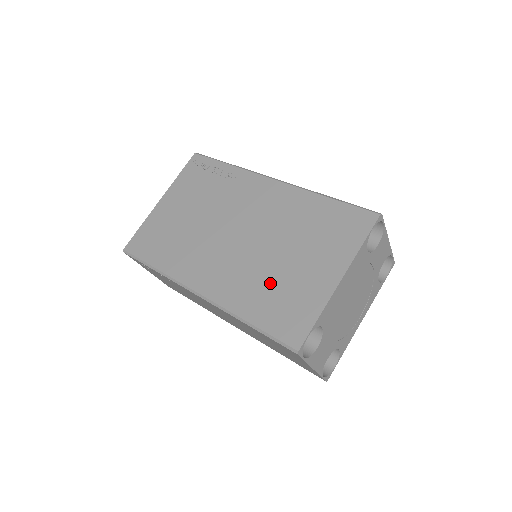
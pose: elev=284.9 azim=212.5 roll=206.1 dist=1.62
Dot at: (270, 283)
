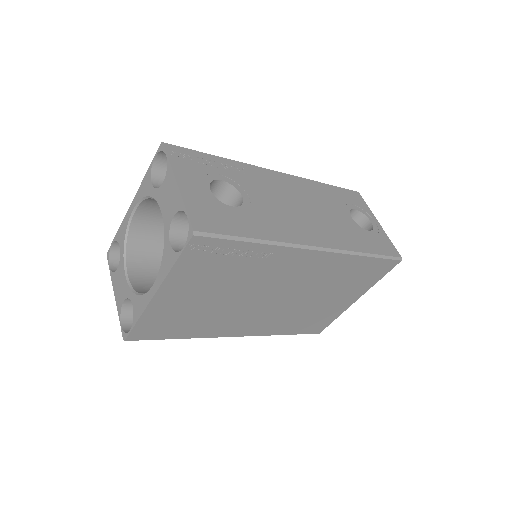
Dot at: (304, 315)
